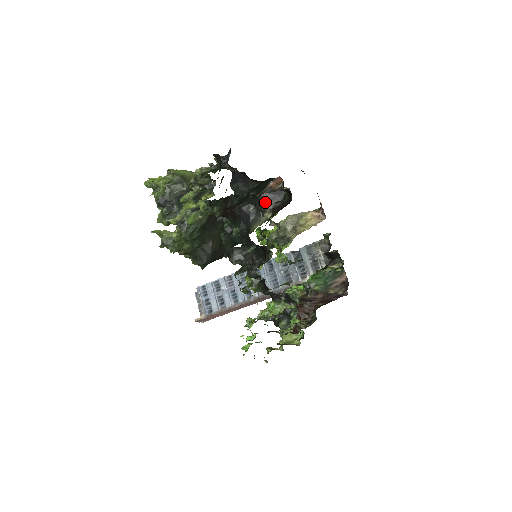
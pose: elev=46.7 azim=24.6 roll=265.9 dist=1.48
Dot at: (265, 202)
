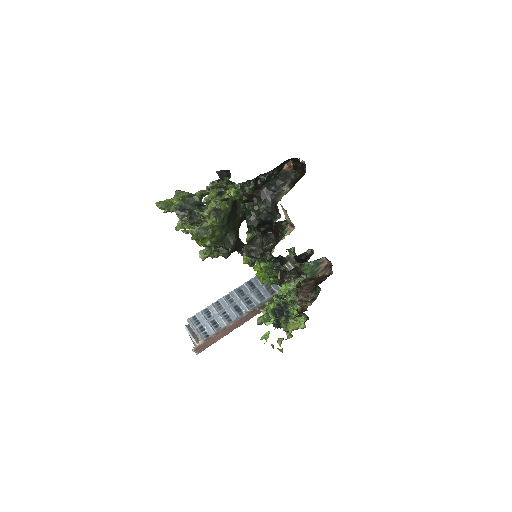
Dot at: (283, 180)
